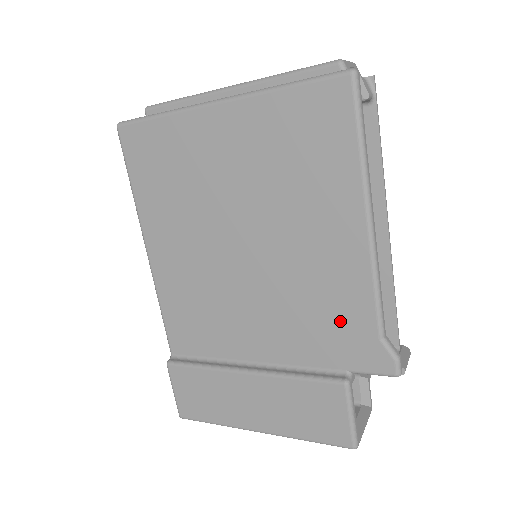
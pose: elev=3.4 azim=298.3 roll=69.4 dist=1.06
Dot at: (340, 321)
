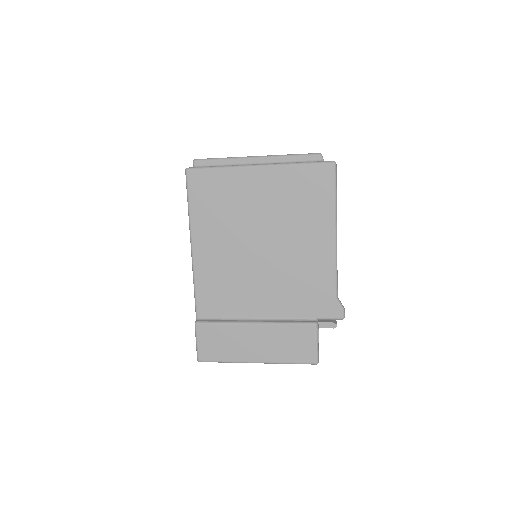
Dot at: (315, 289)
